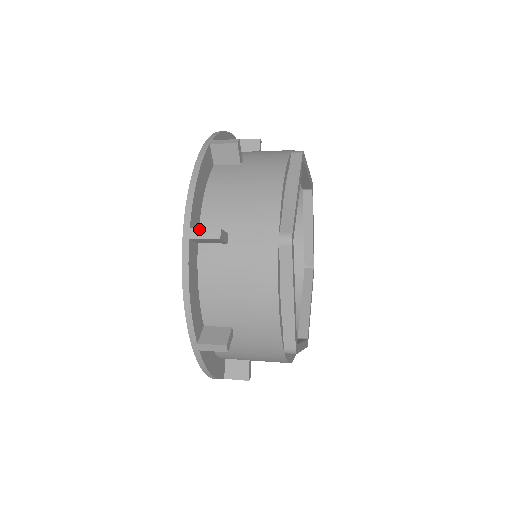
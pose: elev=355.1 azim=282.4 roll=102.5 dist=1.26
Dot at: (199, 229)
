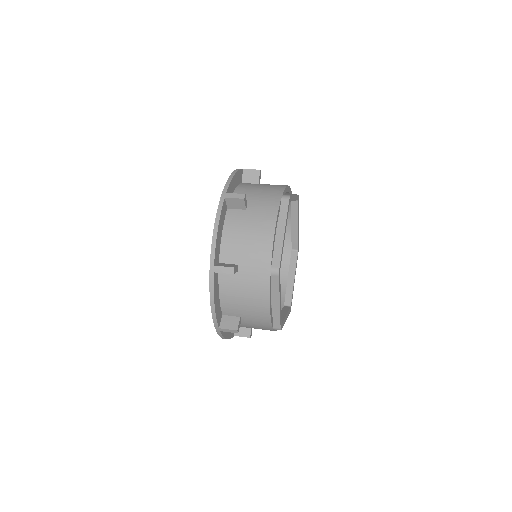
Dot at: (220, 267)
